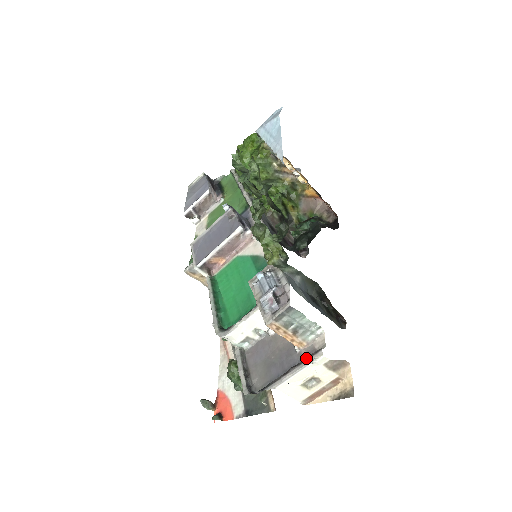
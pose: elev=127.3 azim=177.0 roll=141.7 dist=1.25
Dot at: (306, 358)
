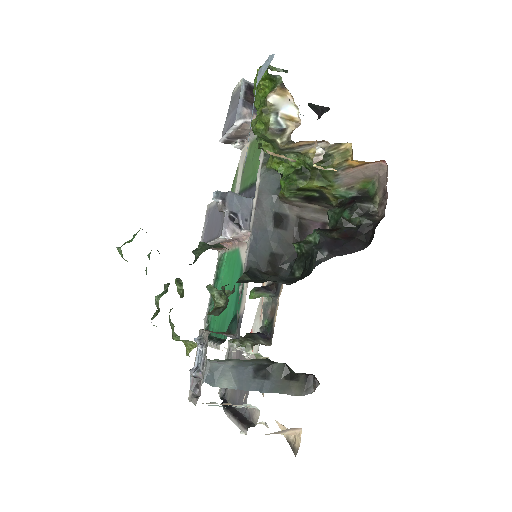
Dot at: (240, 423)
